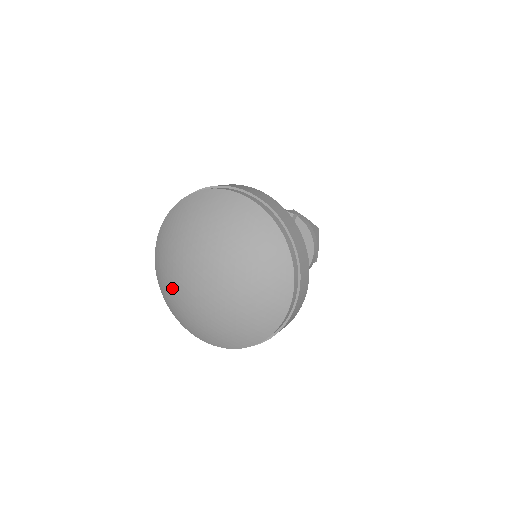
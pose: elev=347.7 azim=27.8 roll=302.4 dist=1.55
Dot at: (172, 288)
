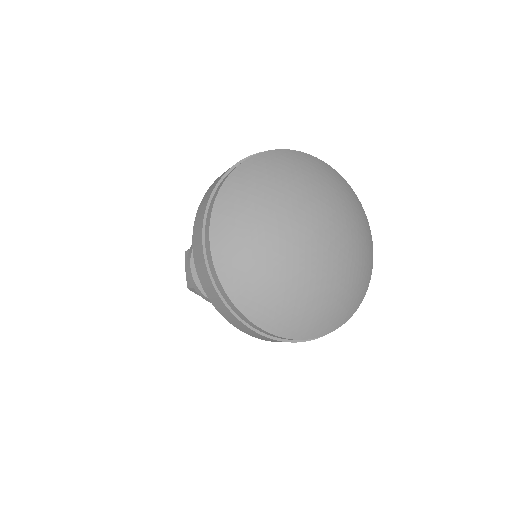
Dot at: (270, 264)
